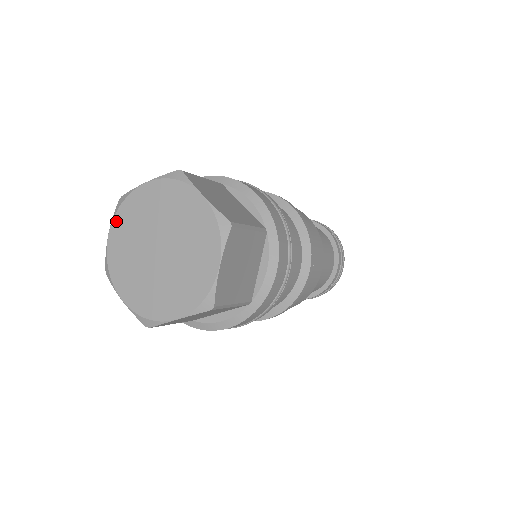
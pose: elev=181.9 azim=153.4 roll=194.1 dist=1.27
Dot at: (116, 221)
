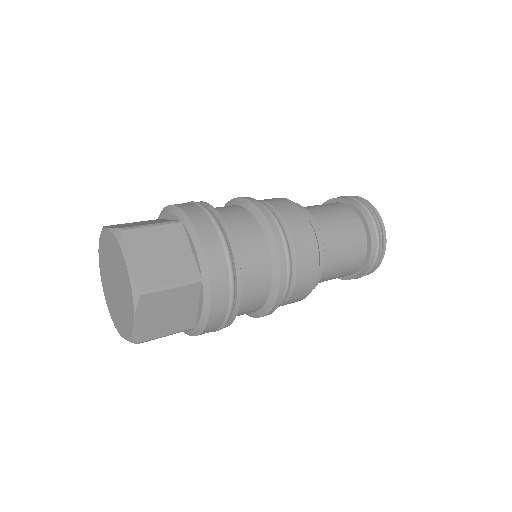
Dot at: (104, 290)
